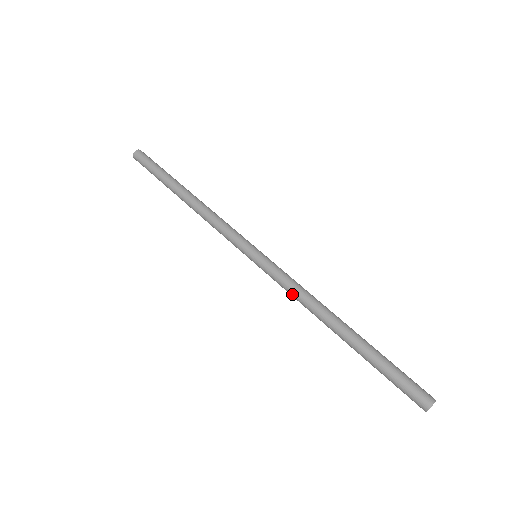
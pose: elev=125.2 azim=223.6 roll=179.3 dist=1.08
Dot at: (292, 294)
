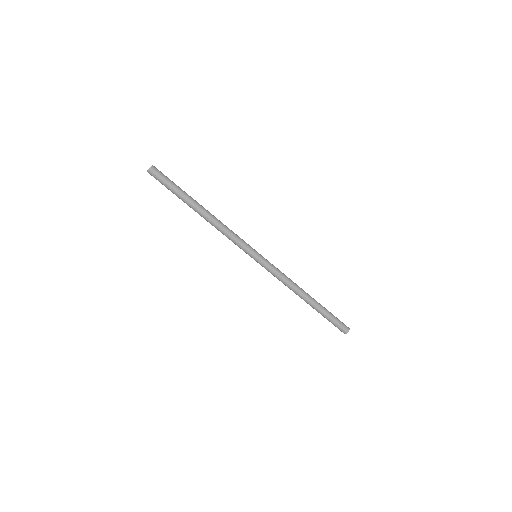
Dot at: occluded
